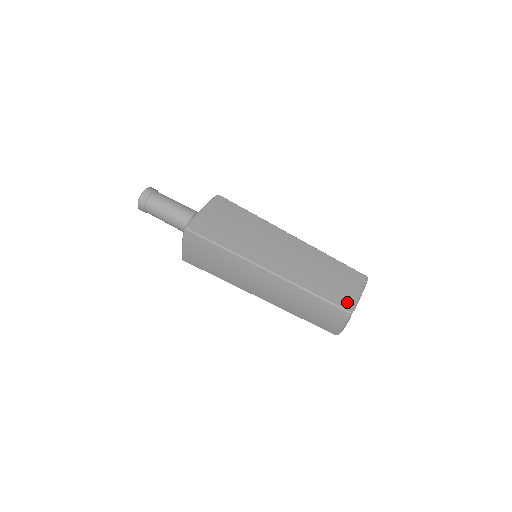
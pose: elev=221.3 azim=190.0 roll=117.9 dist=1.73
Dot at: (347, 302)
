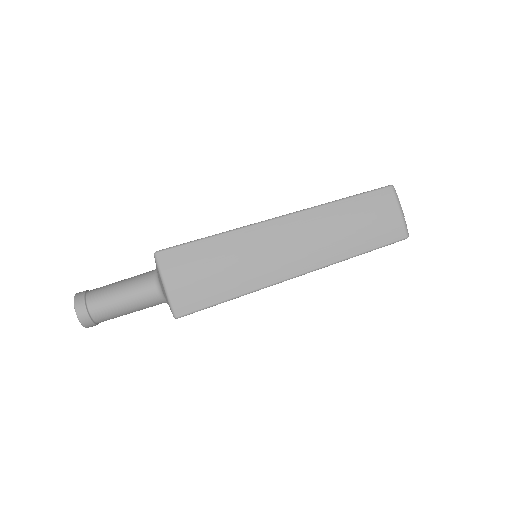
Dot at: occluded
